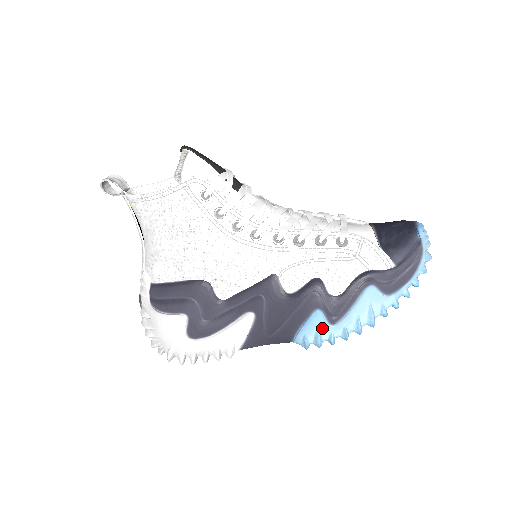
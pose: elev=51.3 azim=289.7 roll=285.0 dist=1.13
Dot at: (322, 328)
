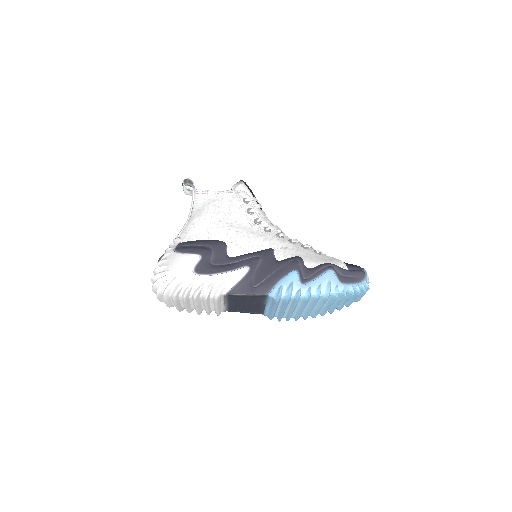
Dot at: (295, 283)
